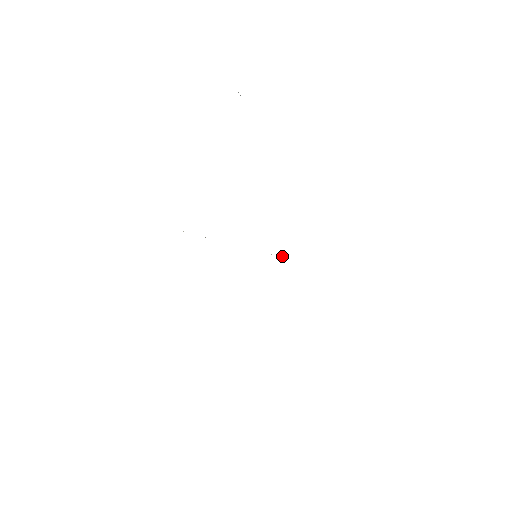
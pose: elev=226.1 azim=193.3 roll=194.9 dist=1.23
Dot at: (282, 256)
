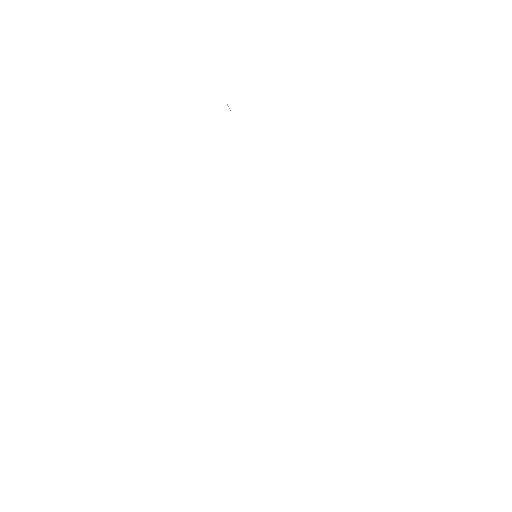
Dot at: occluded
